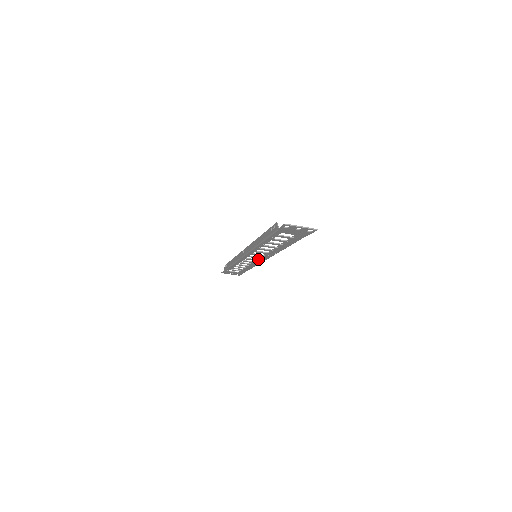
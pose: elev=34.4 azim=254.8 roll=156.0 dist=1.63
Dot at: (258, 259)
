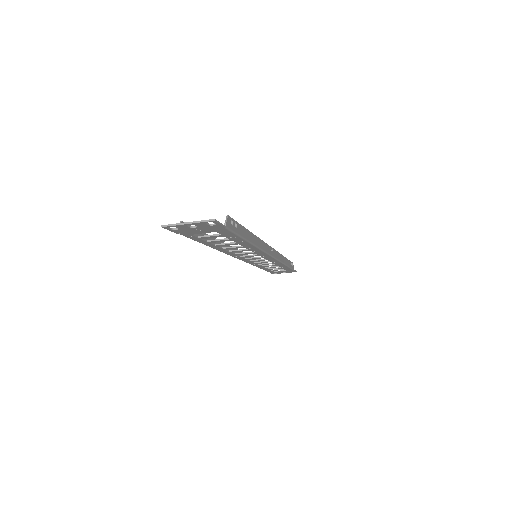
Dot at: occluded
